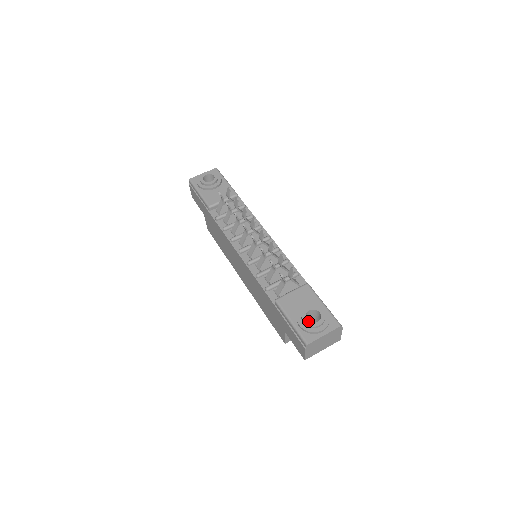
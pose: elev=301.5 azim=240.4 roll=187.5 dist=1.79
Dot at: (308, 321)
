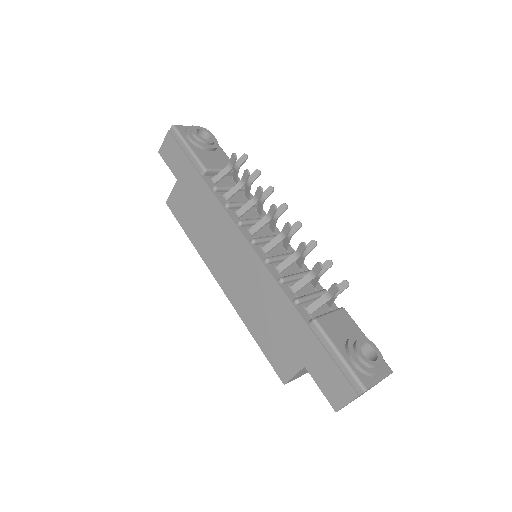
Dot at: occluded
